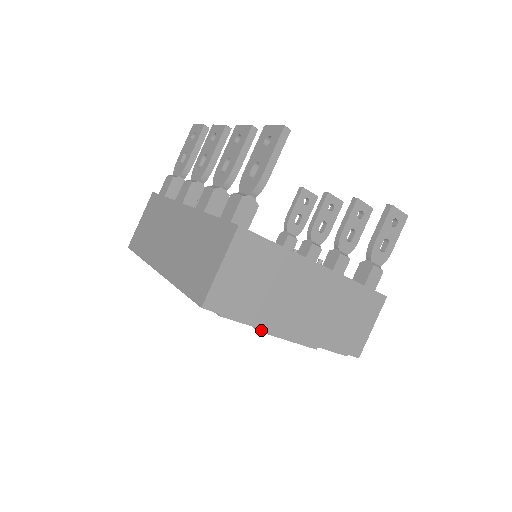
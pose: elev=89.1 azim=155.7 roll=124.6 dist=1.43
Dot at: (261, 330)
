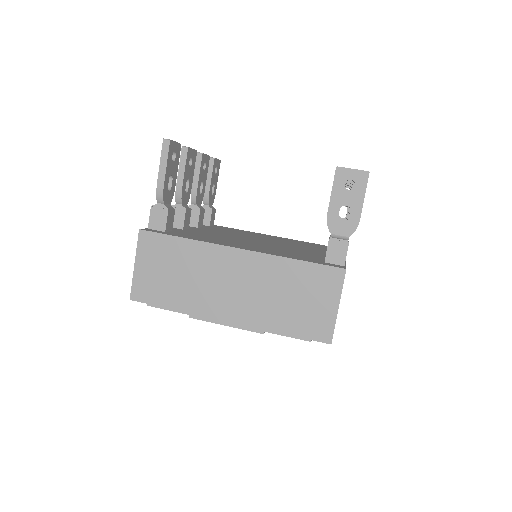
Dot at: (191, 316)
